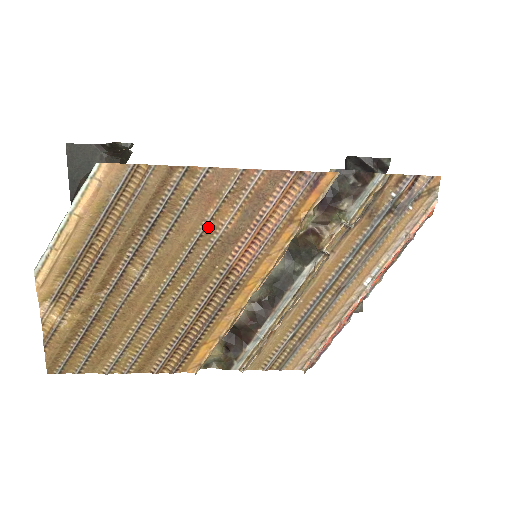
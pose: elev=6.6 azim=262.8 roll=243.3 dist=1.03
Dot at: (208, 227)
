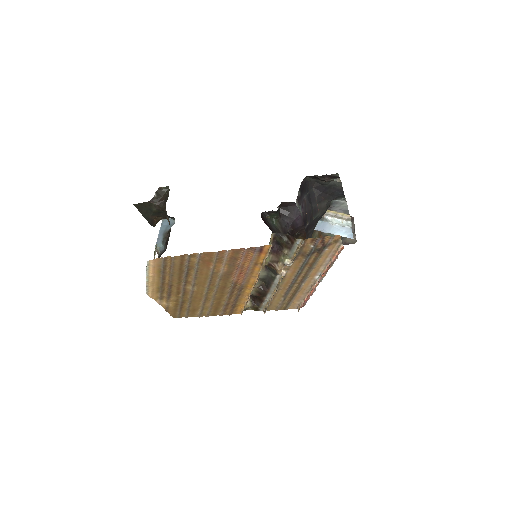
Dot at: (214, 272)
